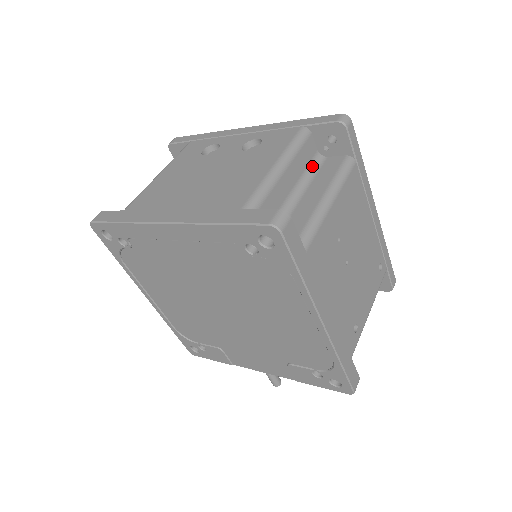
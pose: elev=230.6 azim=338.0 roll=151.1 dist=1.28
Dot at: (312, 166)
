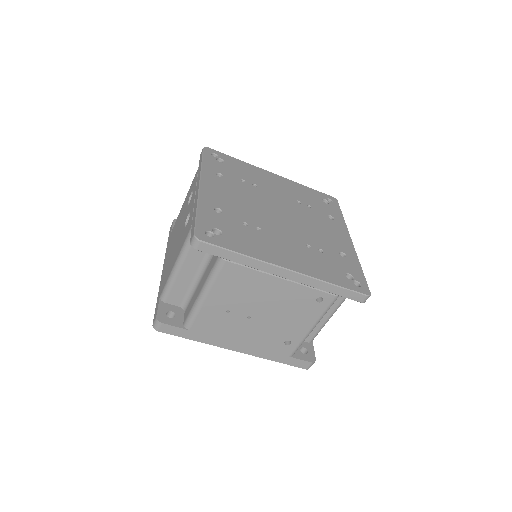
Dot at: occluded
